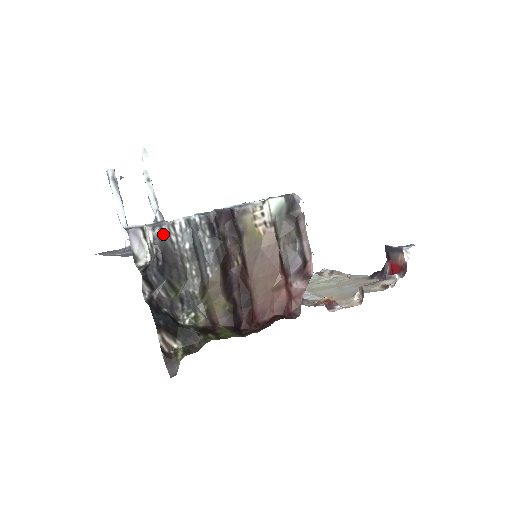
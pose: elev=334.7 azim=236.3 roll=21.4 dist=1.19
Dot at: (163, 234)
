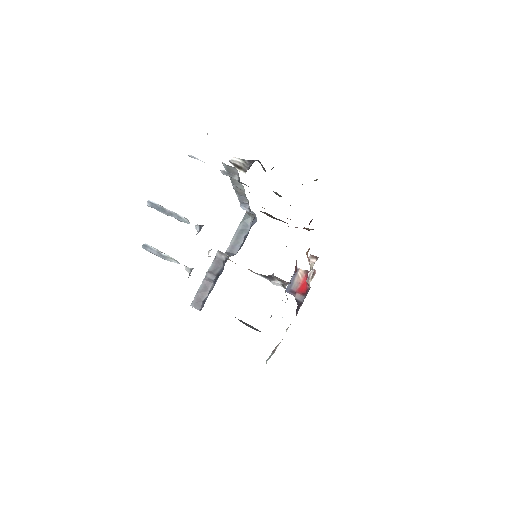
Dot at: occluded
